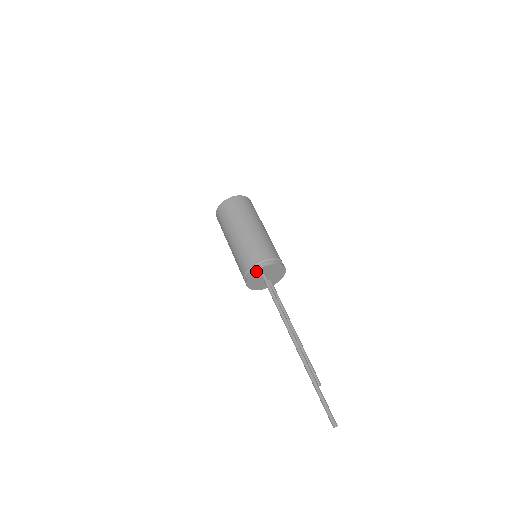
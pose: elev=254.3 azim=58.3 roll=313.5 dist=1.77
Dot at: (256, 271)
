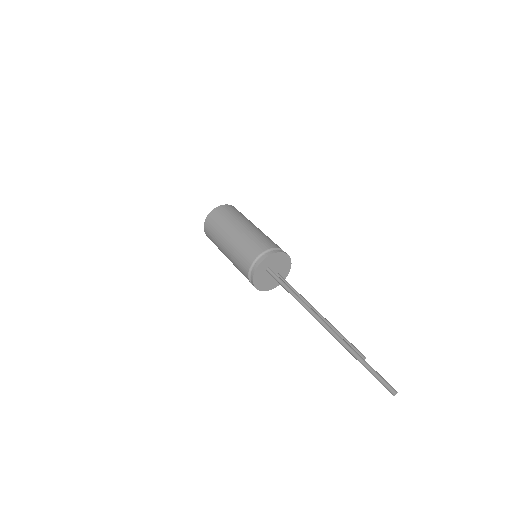
Dot at: (258, 267)
